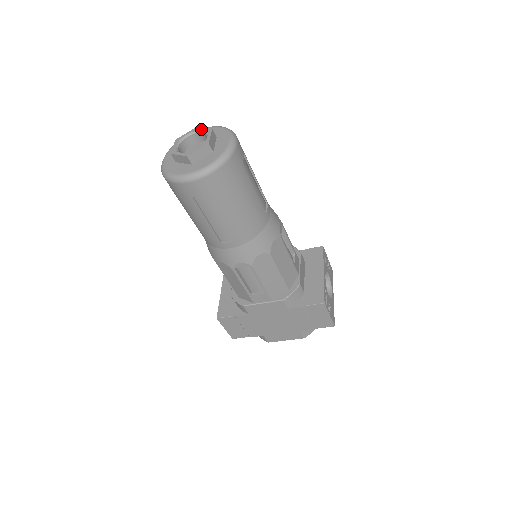
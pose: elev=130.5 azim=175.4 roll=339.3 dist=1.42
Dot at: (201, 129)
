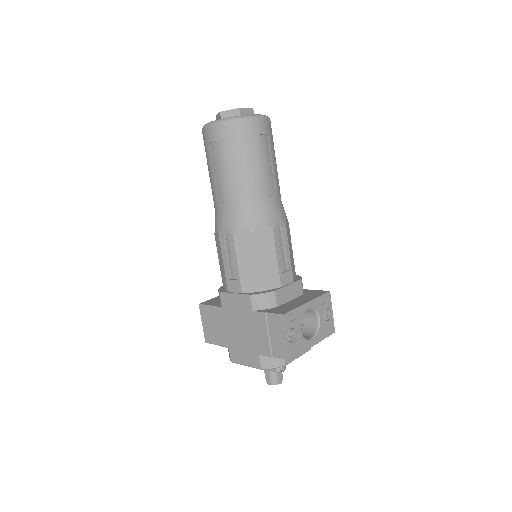
Dot at: occluded
